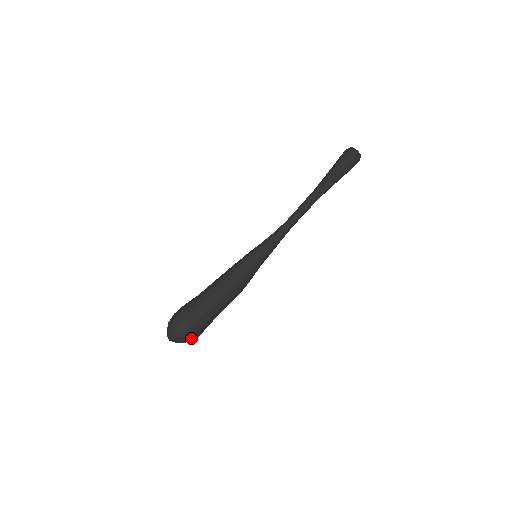
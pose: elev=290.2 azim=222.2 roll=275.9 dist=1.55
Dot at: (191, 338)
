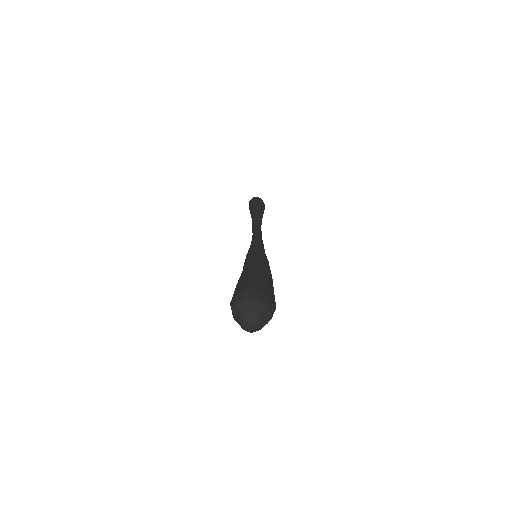
Dot at: (260, 299)
